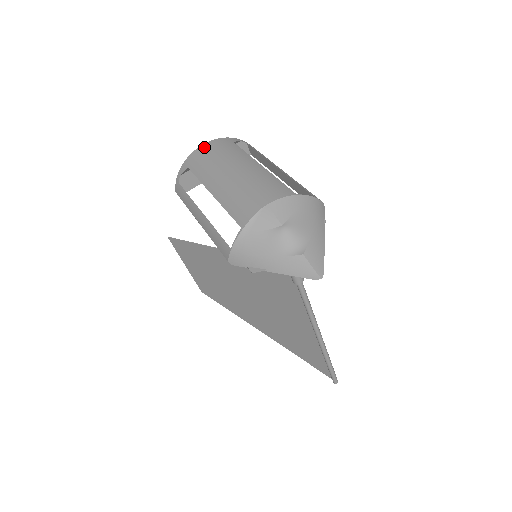
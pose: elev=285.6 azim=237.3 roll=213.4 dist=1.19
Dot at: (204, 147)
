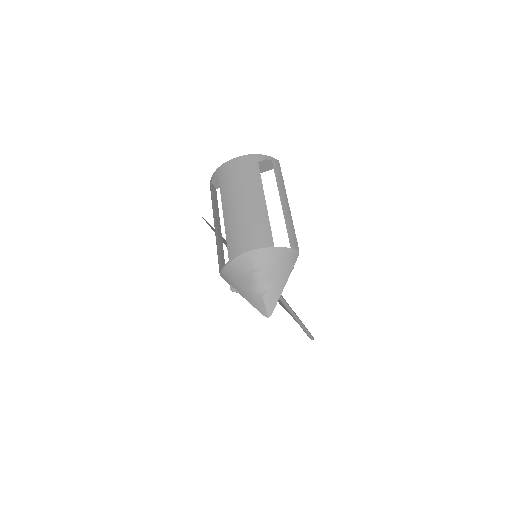
Dot at: (234, 162)
